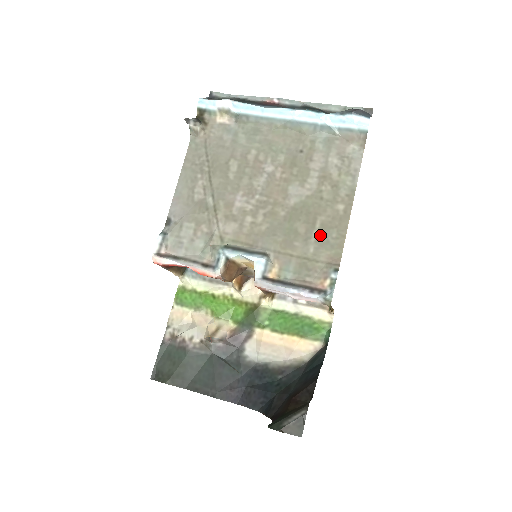
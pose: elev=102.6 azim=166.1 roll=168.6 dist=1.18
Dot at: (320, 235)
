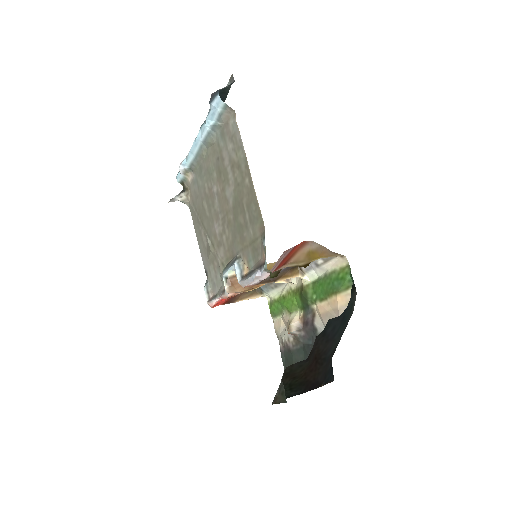
Dot at: (249, 216)
